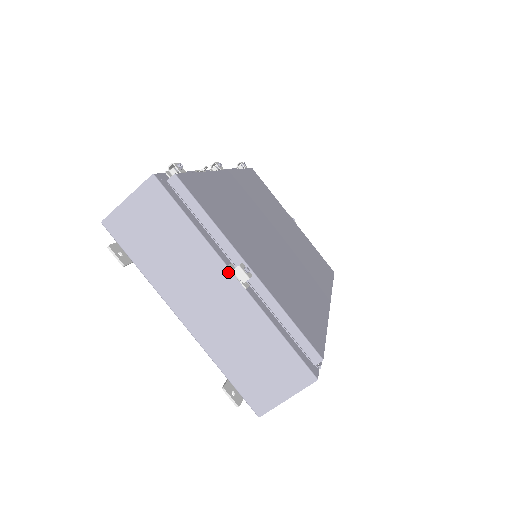
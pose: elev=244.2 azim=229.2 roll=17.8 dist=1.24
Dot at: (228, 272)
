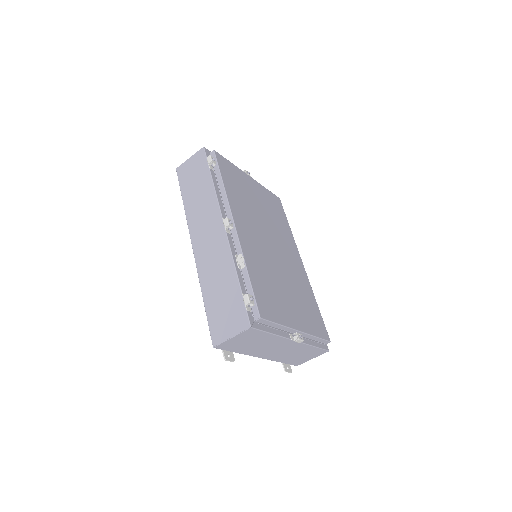
Dot at: (291, 341)
